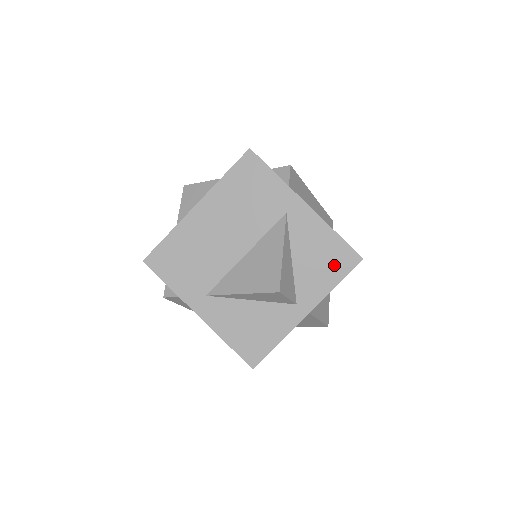
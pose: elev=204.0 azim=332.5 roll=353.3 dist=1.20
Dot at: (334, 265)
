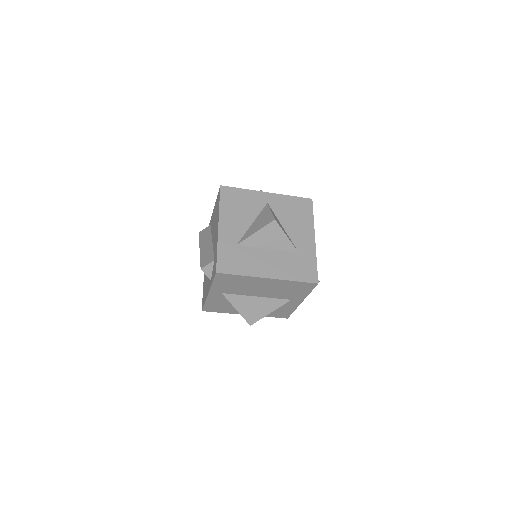
Dot at: (277, 314)
